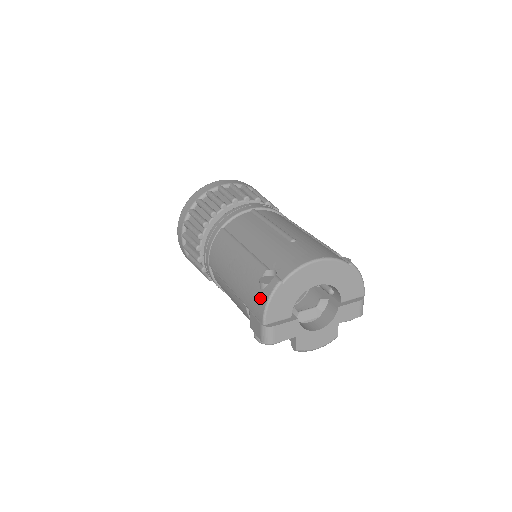
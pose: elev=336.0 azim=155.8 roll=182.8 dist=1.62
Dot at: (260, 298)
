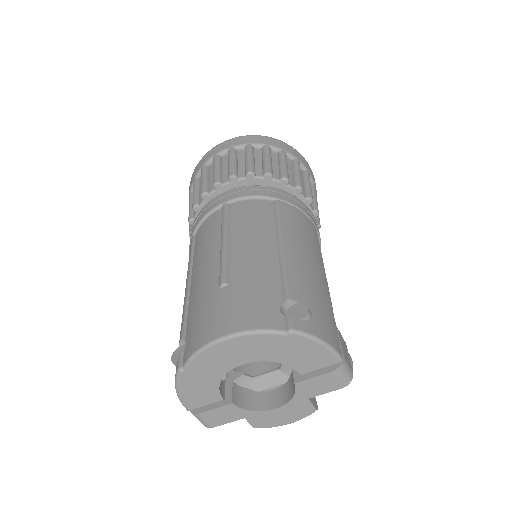
Dot at: occluded
